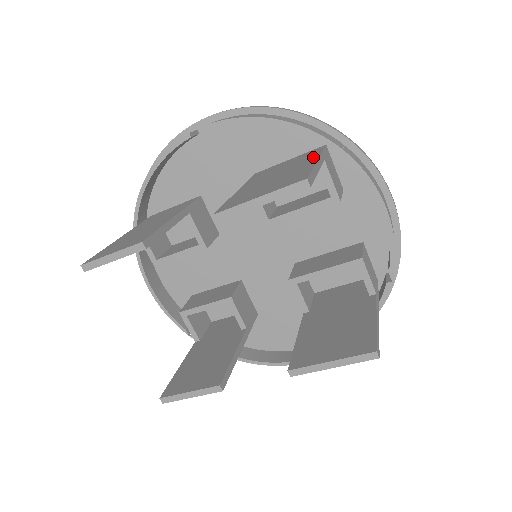
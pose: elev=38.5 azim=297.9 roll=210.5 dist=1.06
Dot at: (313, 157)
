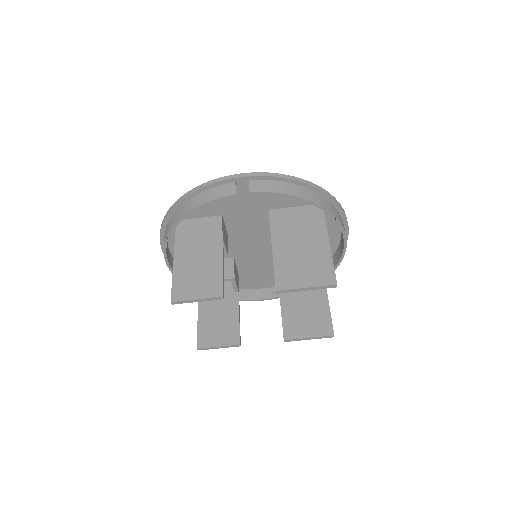
Dot at: (322, 231)
